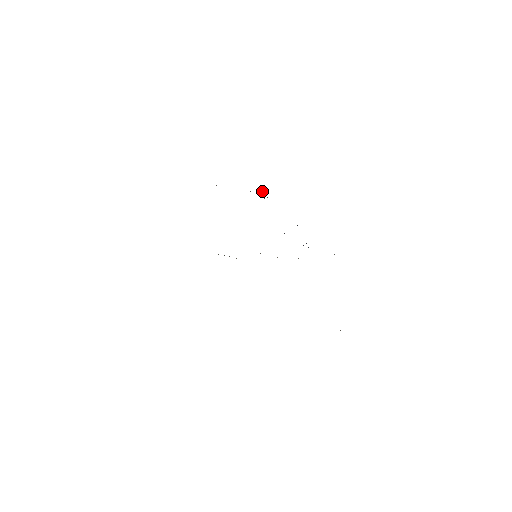
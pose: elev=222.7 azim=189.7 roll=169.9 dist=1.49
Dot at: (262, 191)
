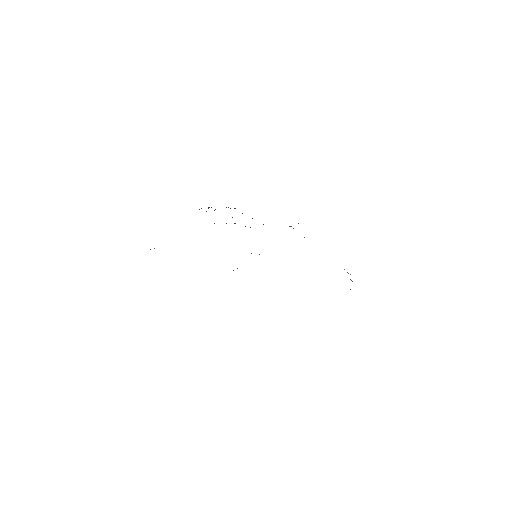
Dot at: (208, 207)
